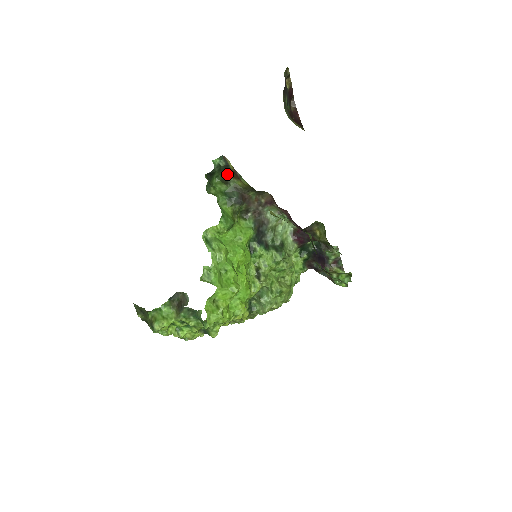
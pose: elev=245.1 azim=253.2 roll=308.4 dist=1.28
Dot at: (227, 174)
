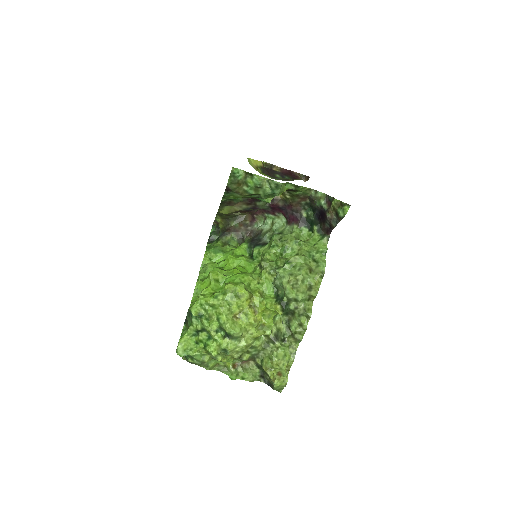
Dot at: occluded
